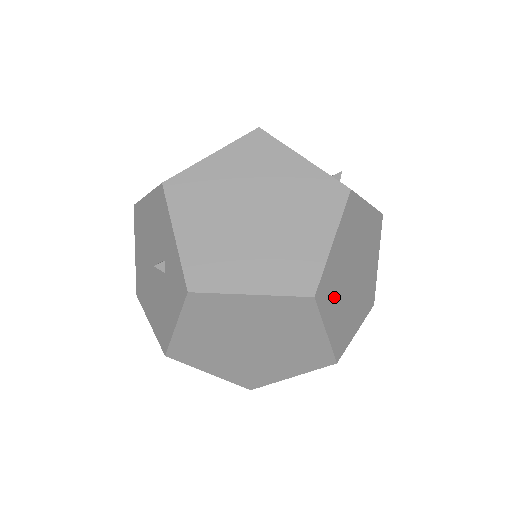
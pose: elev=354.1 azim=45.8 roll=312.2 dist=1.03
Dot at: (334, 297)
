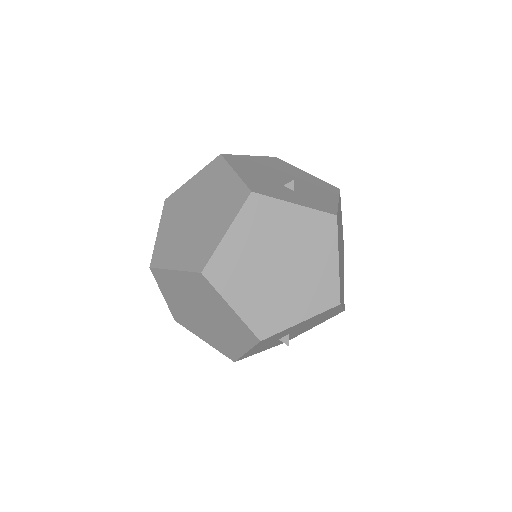
Dot at: (240, 279)
